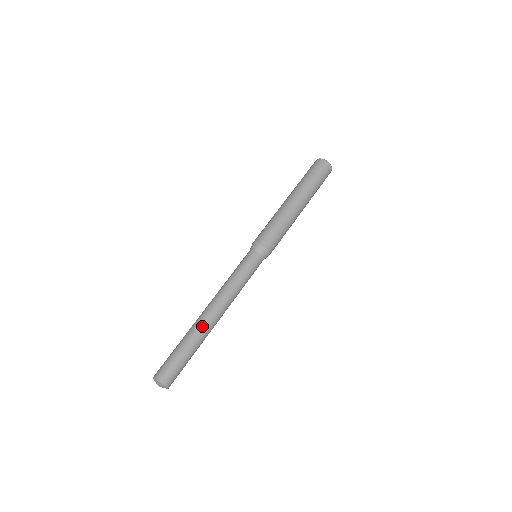
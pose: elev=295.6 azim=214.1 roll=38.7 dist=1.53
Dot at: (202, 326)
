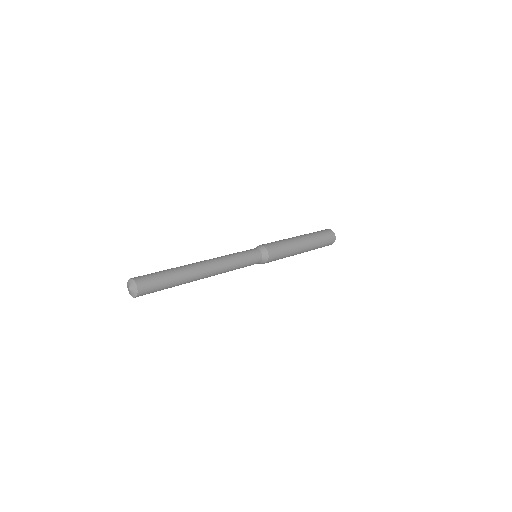
Dot at: (188, 264)
